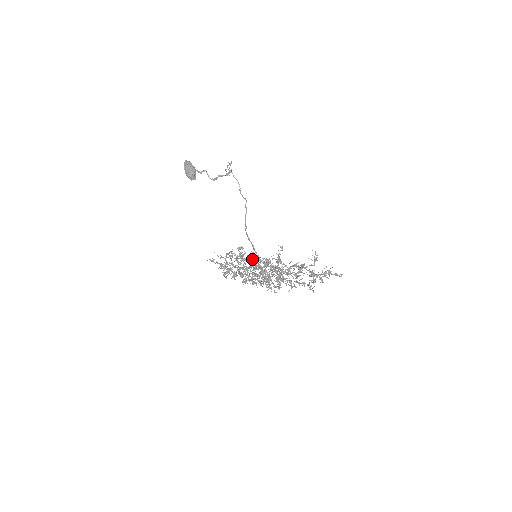
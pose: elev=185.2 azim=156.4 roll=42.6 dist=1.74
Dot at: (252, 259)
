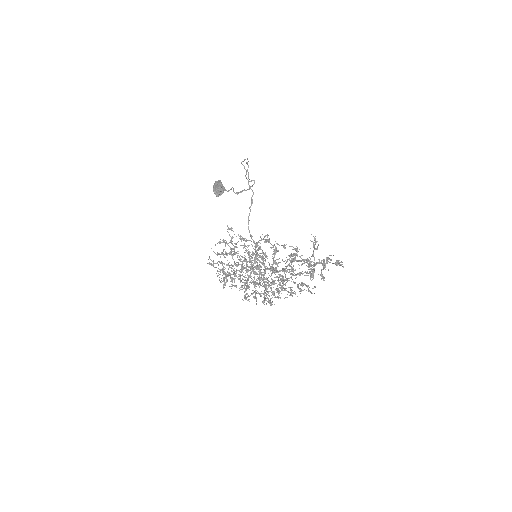
Dot at: occluded
